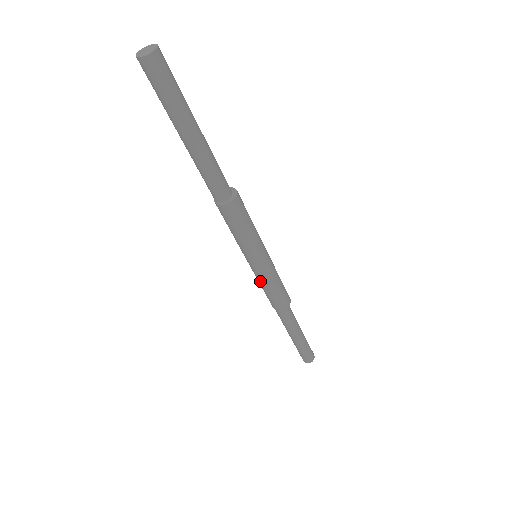
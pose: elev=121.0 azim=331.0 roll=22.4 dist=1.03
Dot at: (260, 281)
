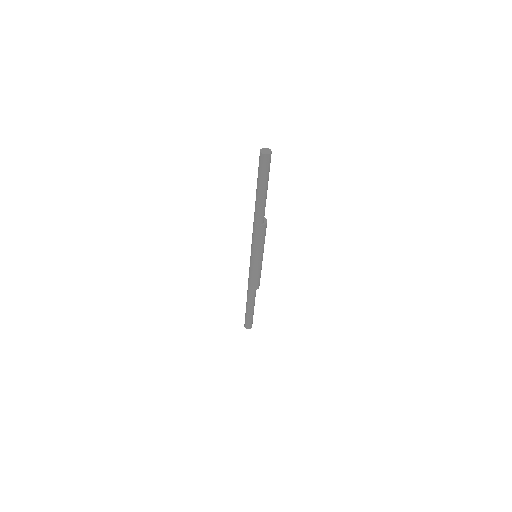
Dot at: (257, 271)
